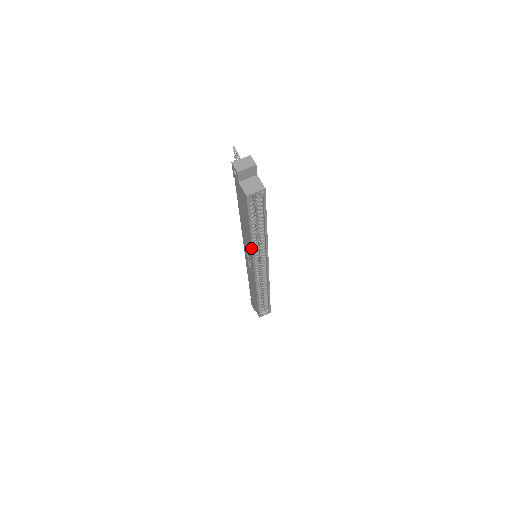
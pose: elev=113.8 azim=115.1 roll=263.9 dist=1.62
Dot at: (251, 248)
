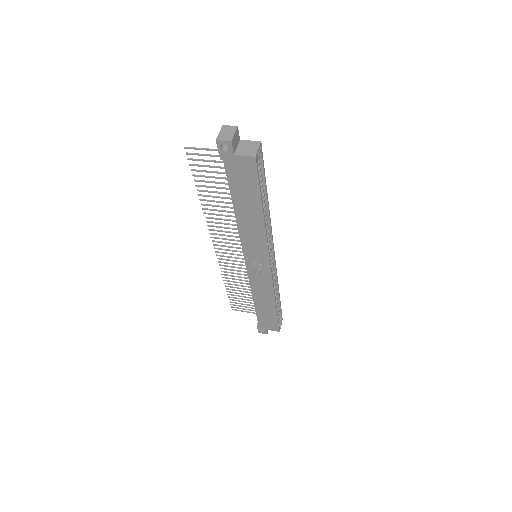
Dot at: (264, 234)
